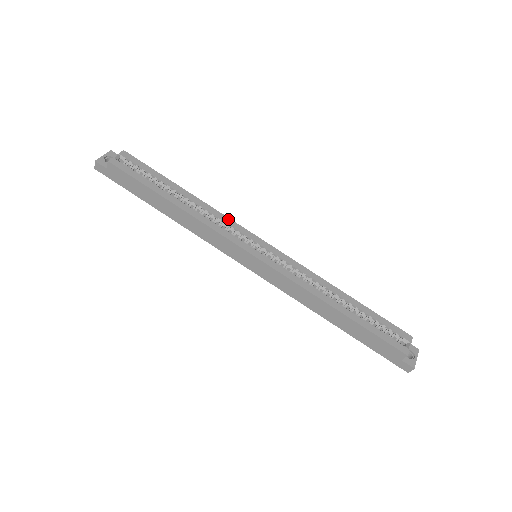
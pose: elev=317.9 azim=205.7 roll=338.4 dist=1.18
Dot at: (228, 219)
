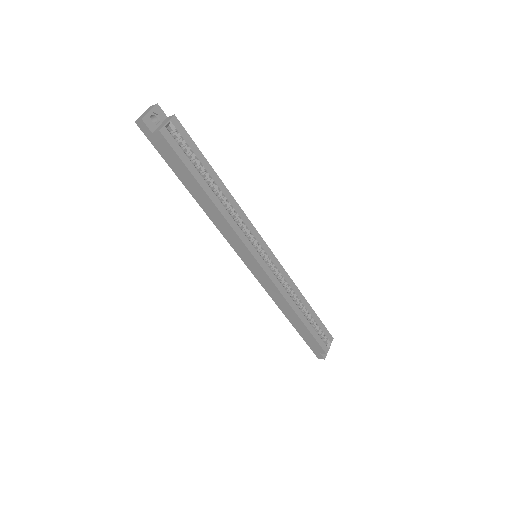
Dot at: (248, 220)
